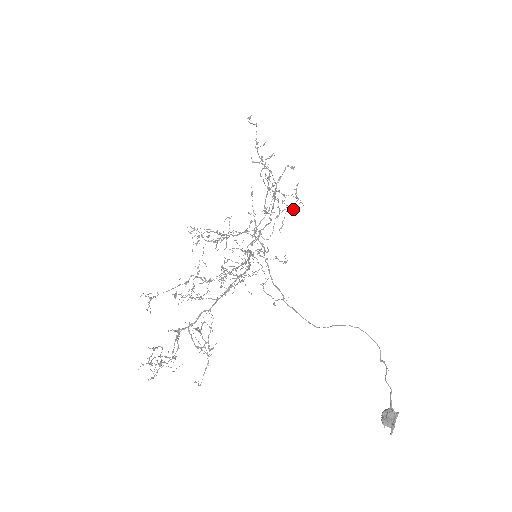
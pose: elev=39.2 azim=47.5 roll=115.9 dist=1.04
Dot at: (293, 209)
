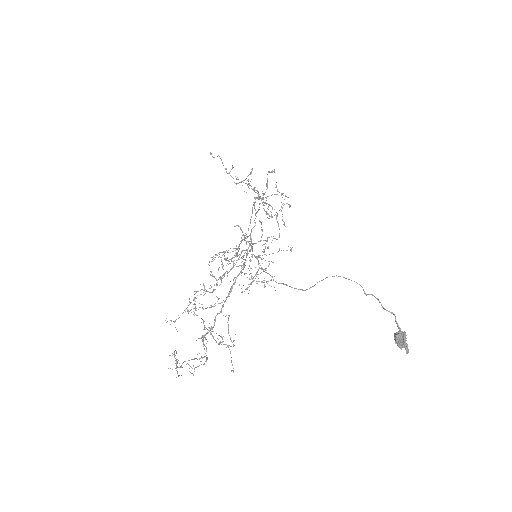
Dot at: occluded
